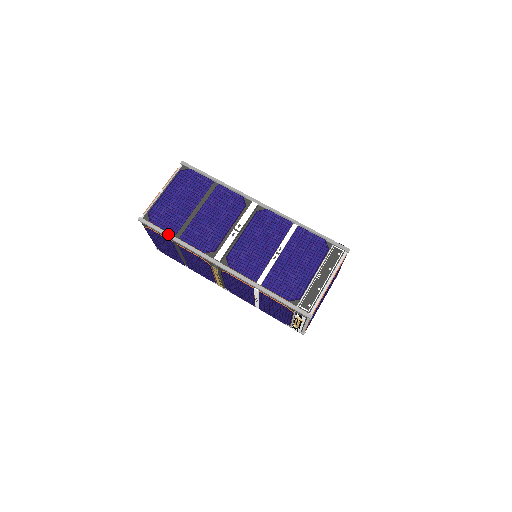
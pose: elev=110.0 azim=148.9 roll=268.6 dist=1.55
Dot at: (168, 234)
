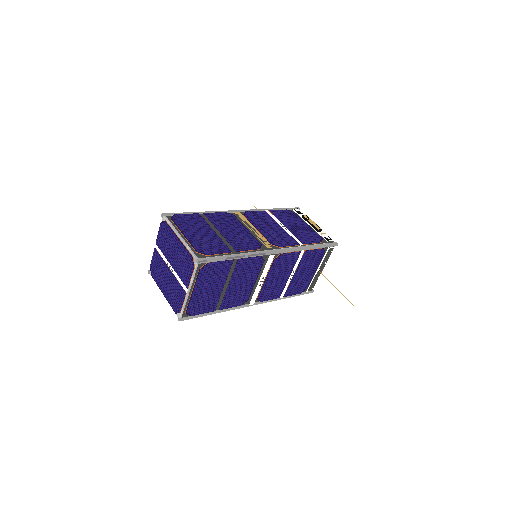
Dot at: (209, 314)
